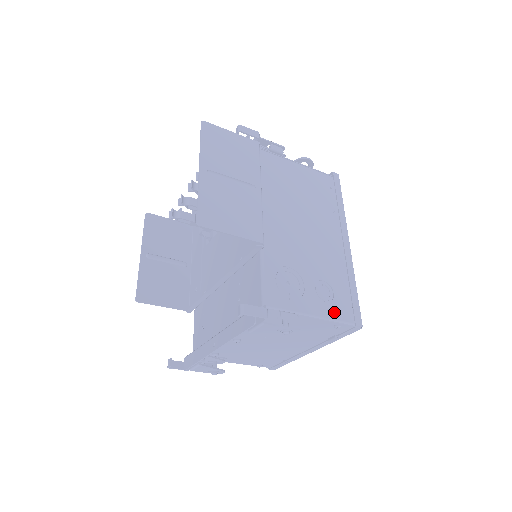
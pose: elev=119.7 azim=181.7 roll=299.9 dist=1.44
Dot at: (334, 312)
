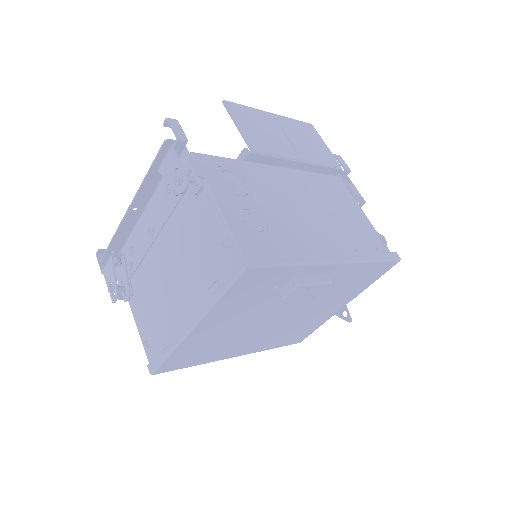
Dot at: (239, 230)
